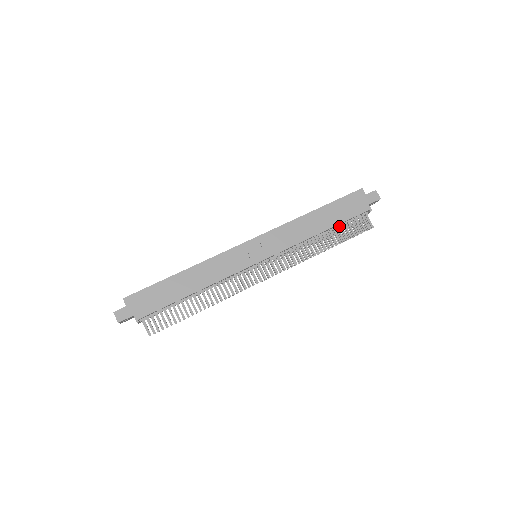
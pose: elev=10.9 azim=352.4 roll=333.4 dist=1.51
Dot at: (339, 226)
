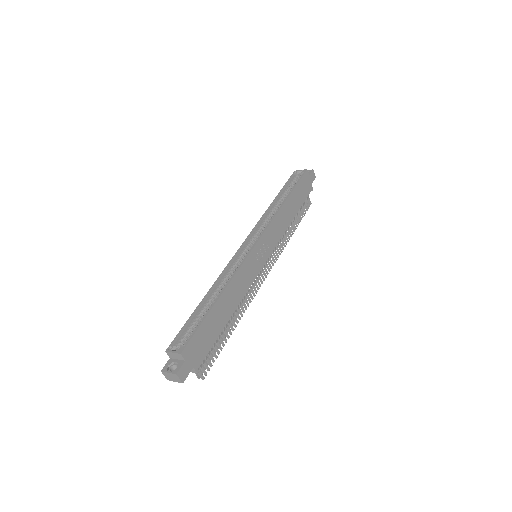
Dot at: occluded
